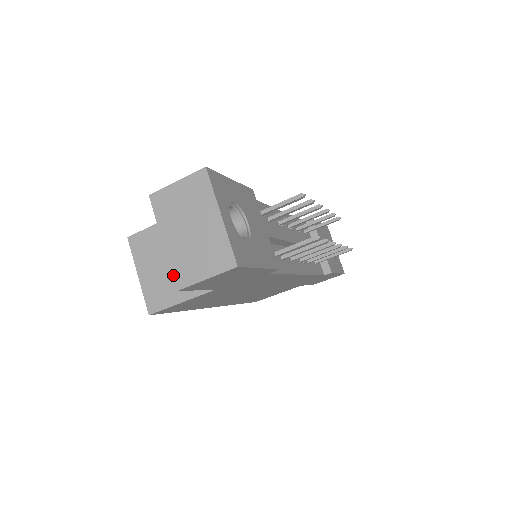
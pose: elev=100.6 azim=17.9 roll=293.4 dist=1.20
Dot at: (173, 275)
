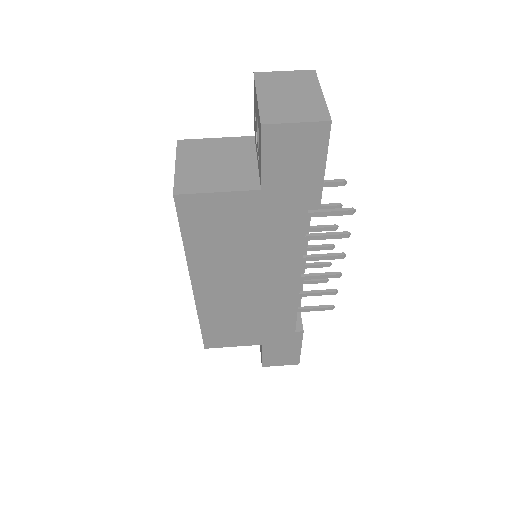
Dot at: (261, 115)
